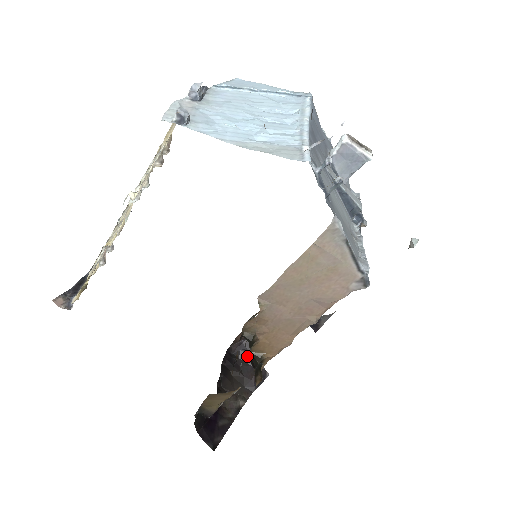
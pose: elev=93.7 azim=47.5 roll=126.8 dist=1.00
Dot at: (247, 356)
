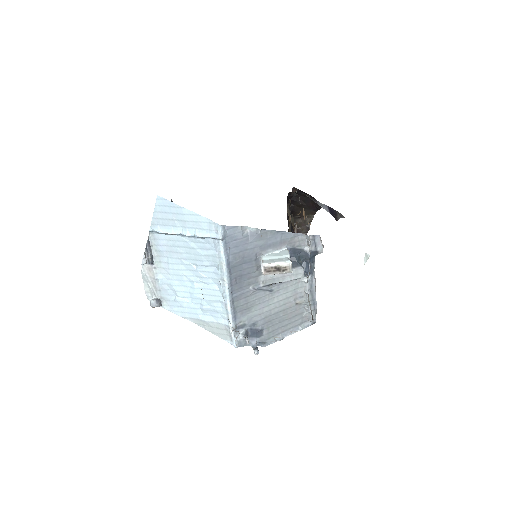
Dot at: (304, 194)
